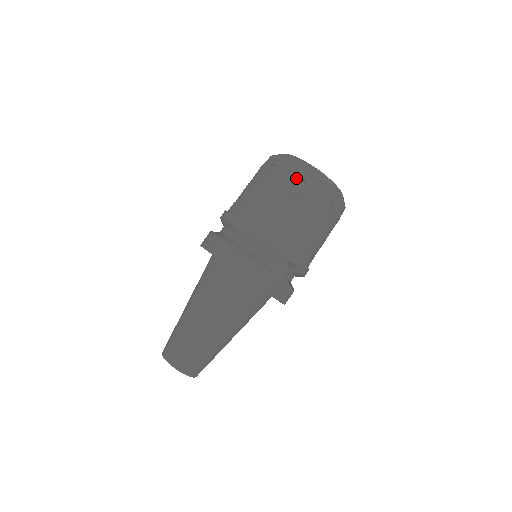
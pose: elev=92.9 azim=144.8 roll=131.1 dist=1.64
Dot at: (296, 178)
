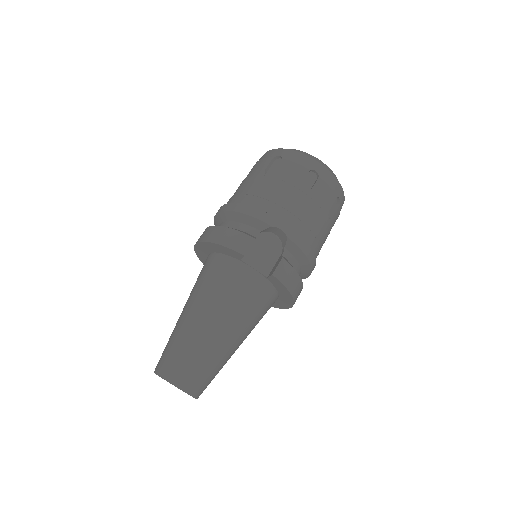
Dot at: (272, 157)
